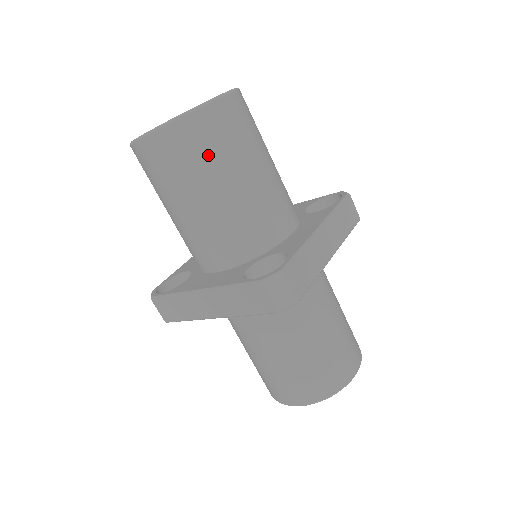
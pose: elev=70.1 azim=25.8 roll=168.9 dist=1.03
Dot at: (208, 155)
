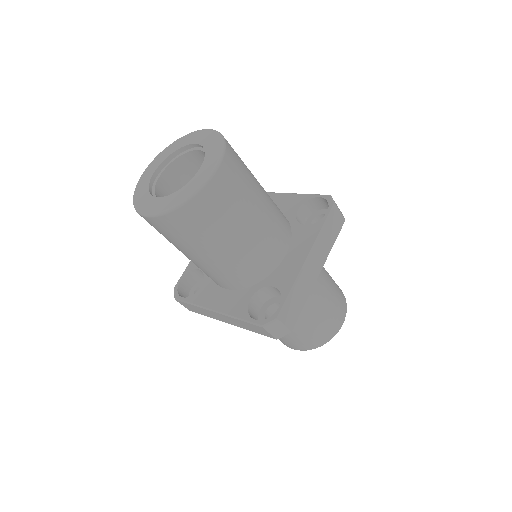
Dot at: (206, 229)
